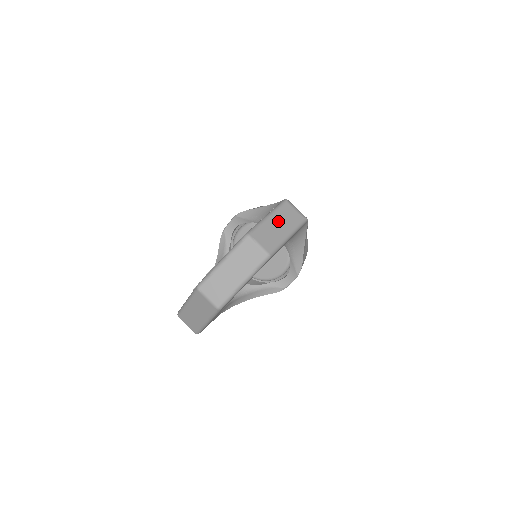
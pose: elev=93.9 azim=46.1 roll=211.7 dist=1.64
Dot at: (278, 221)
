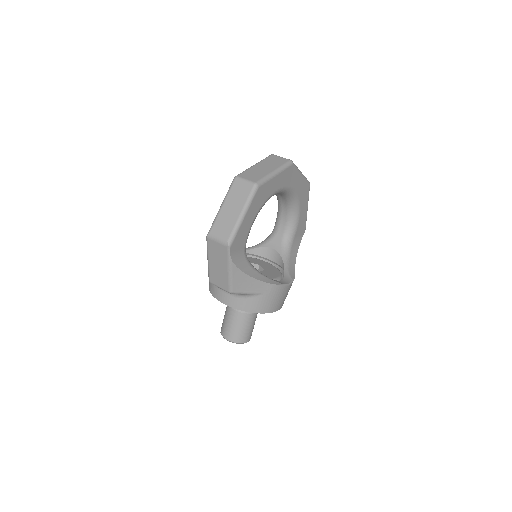
Dot at: occluded
